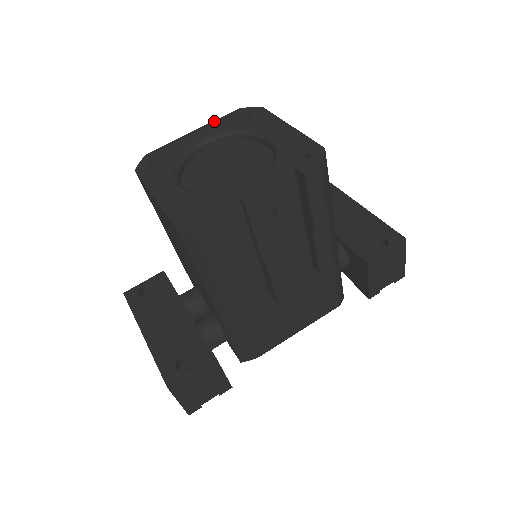
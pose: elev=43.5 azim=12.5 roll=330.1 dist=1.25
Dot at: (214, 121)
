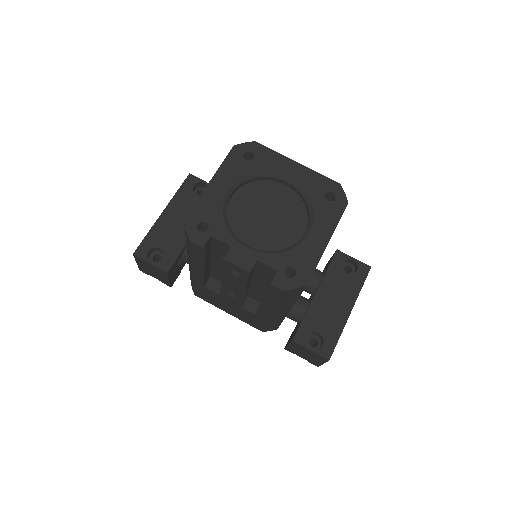
Dot at: (315, 172)
